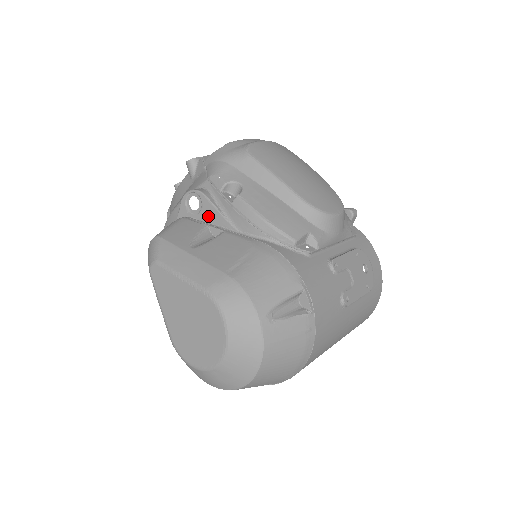
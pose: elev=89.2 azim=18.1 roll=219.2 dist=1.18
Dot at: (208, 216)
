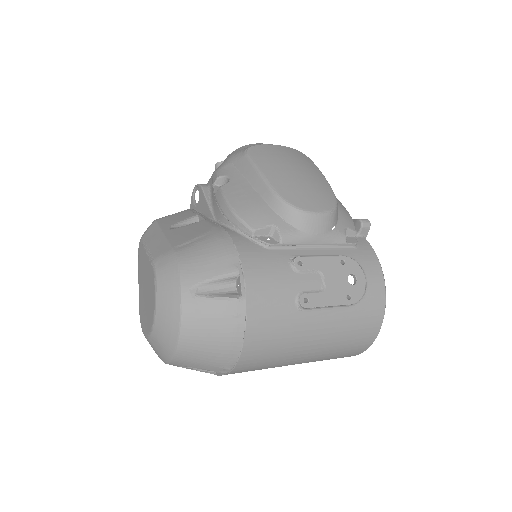
Dot at: (202, 207)
